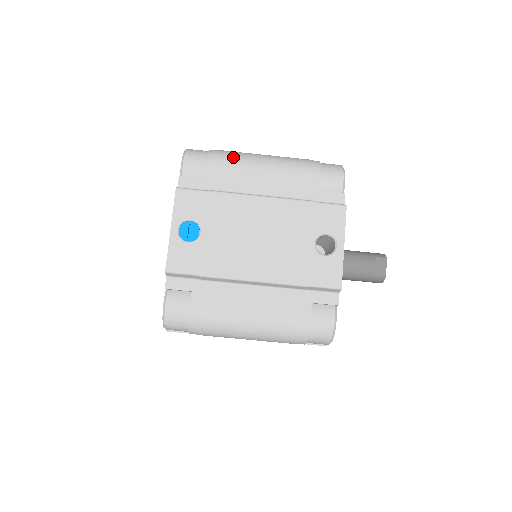
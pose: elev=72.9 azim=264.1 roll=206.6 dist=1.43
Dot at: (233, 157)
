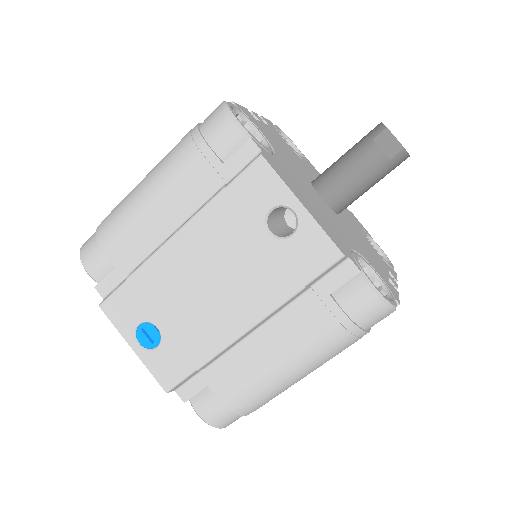
Dot at: (117, 218)
